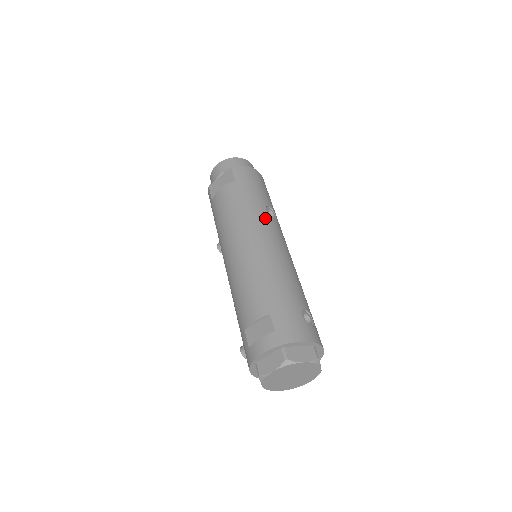
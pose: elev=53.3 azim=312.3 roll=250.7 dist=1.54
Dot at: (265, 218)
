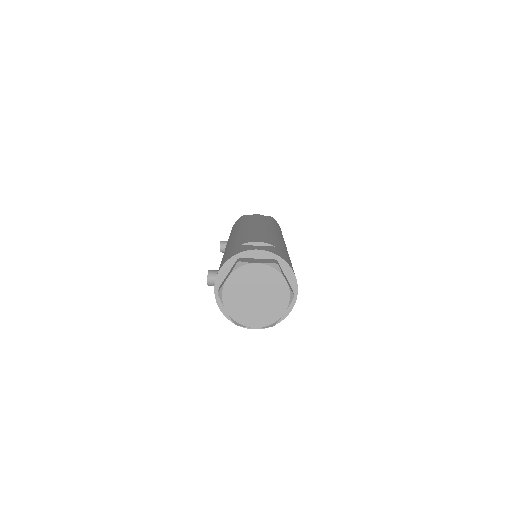
Dot at: occluded
